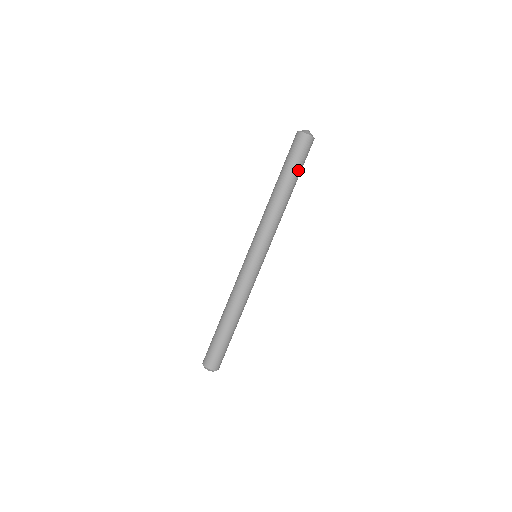
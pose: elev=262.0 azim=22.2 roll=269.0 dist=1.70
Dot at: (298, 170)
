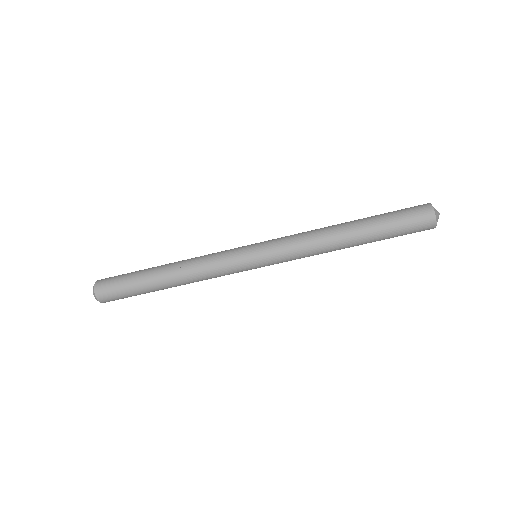
Dot at: occluded
